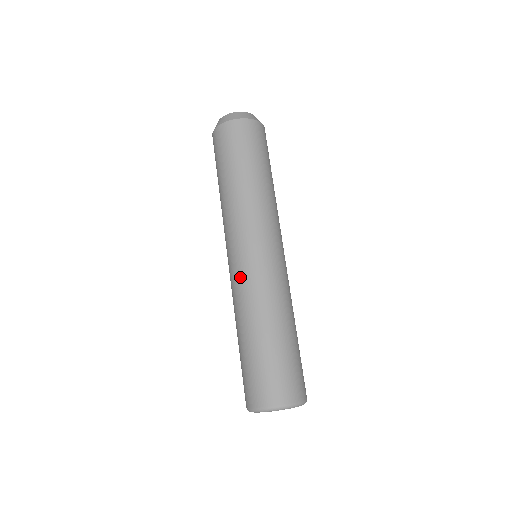
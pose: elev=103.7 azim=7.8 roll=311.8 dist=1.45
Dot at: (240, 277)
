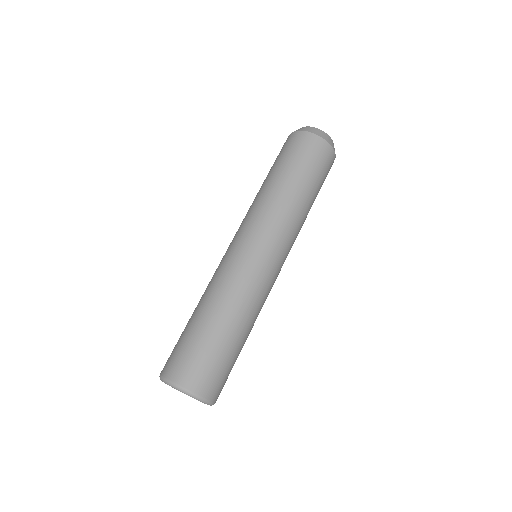
Dot at: (250, 270)
